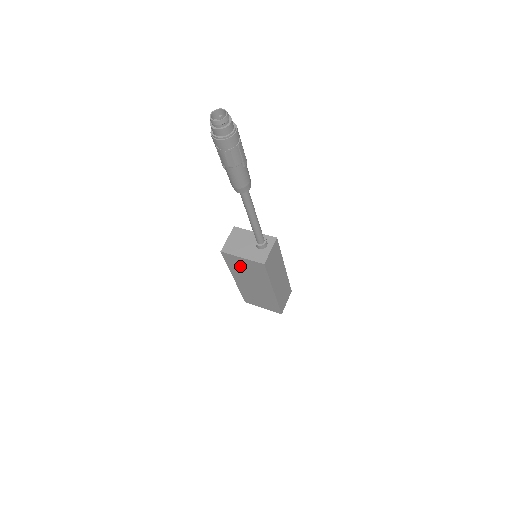
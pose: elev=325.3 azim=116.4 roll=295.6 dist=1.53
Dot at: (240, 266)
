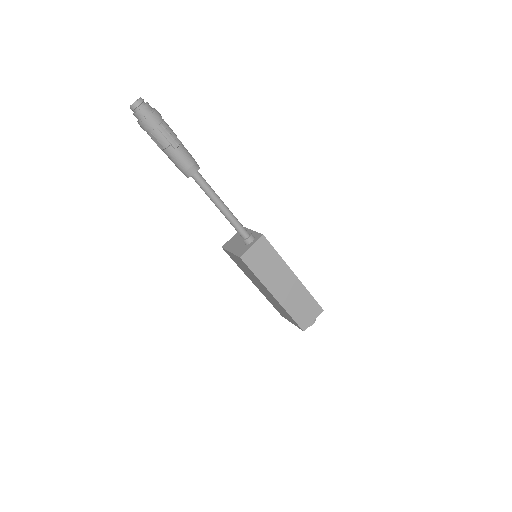
Dot at: (239, 264)
